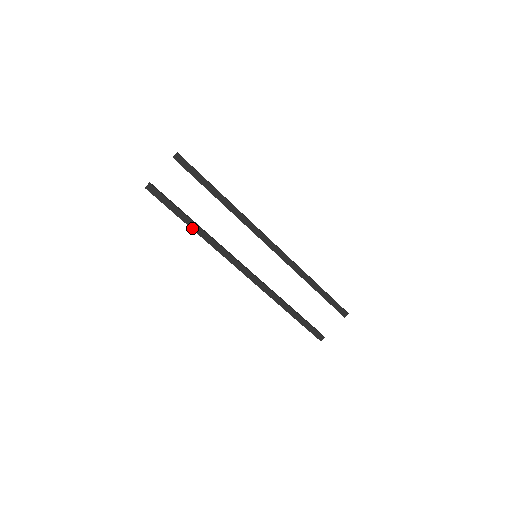
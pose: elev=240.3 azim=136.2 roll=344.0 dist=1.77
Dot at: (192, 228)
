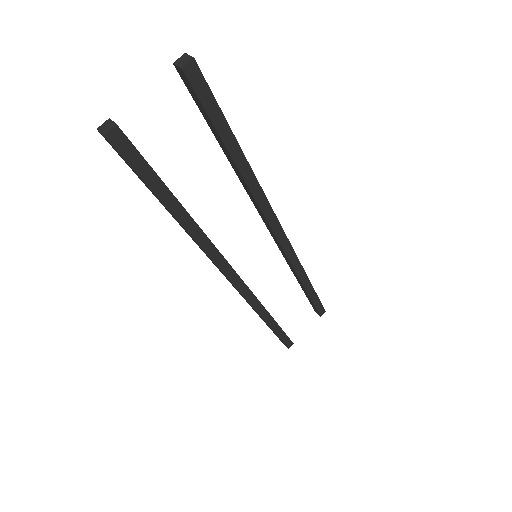
Dot at: (179, 221)
